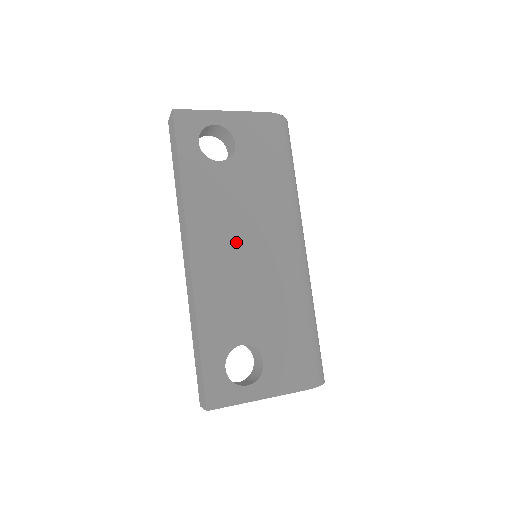
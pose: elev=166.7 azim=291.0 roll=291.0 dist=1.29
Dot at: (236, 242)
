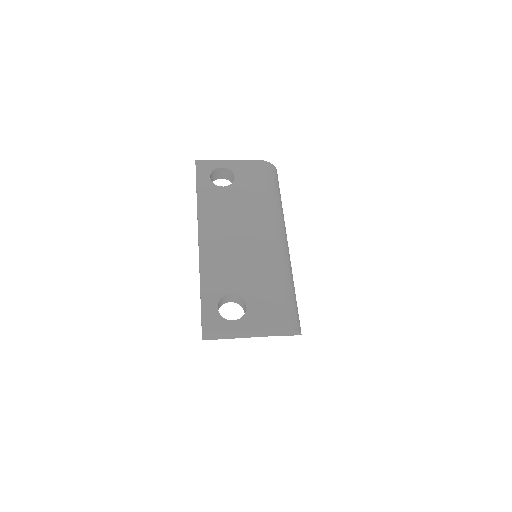
Dot at: (231, 232)
